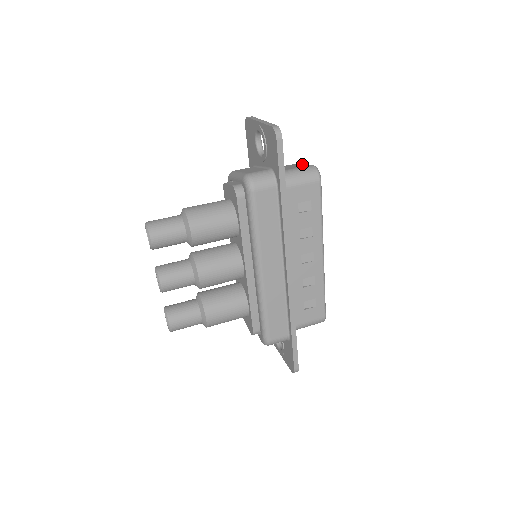
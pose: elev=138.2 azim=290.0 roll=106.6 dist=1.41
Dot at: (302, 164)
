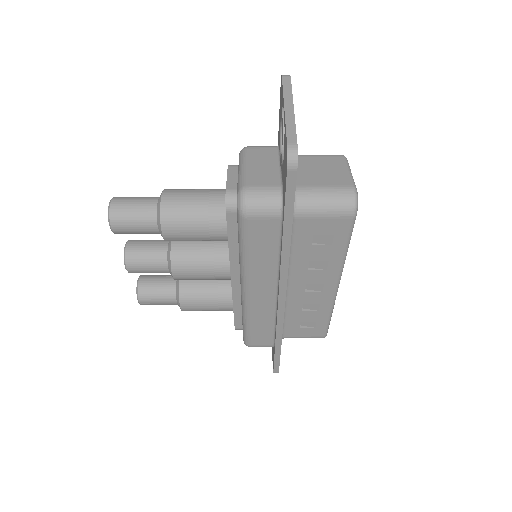
Dot at: (345, 170)
